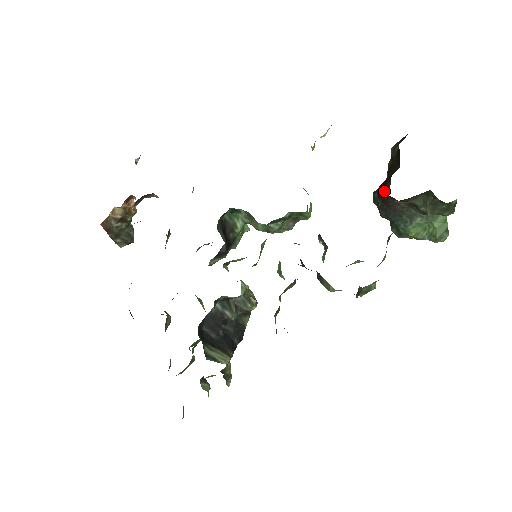
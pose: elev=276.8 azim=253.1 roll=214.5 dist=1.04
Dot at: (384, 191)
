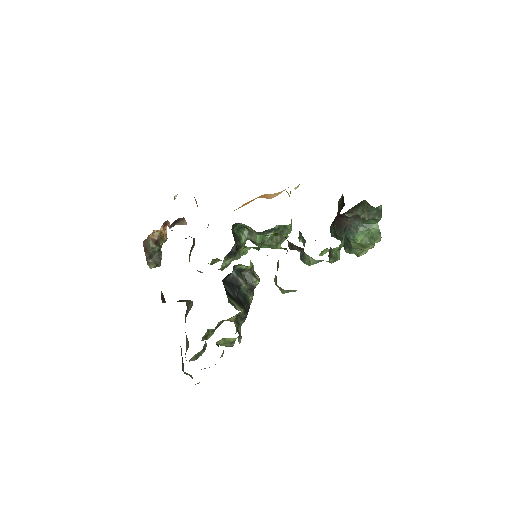
Dot at: (337, 216)
